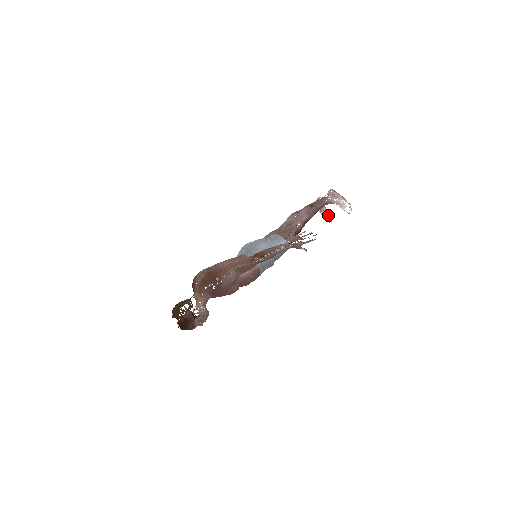
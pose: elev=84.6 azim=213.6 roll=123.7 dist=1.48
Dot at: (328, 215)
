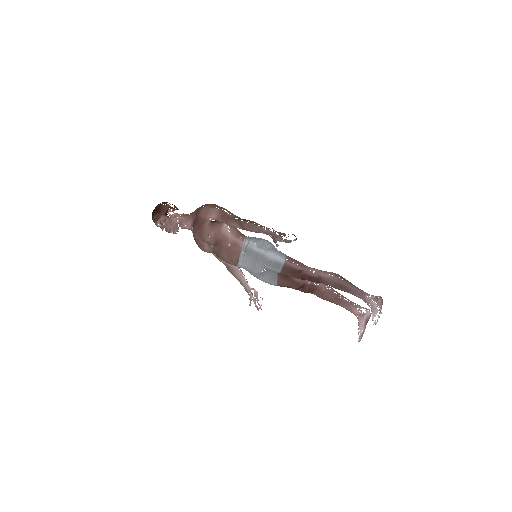
Dot at: (362, 329)
